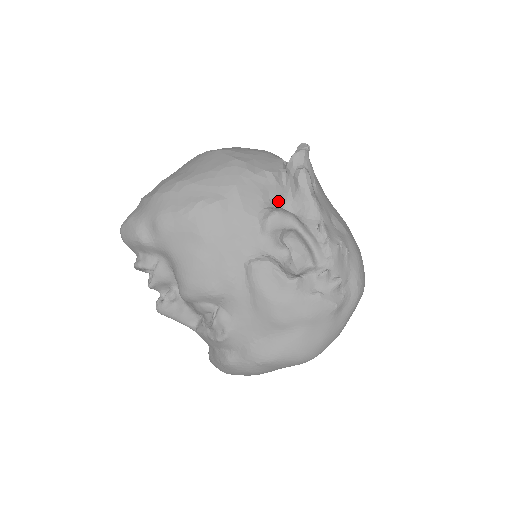
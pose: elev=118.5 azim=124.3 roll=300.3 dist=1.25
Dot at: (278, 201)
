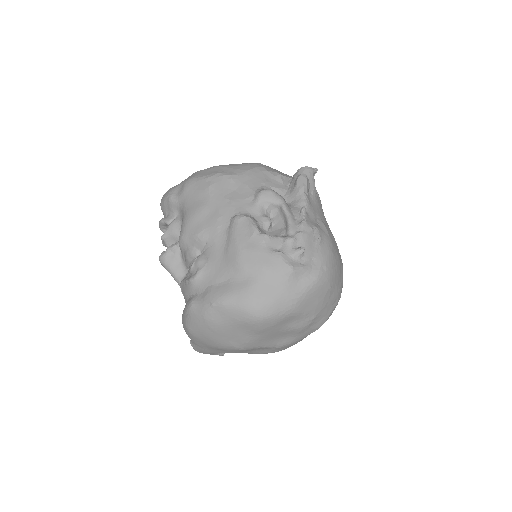
Dot at: (277, 191)
